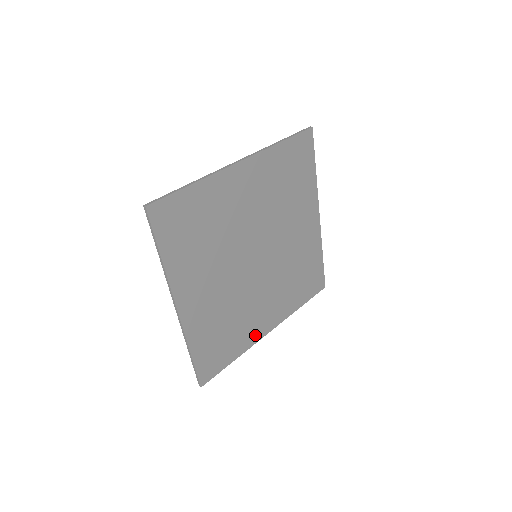
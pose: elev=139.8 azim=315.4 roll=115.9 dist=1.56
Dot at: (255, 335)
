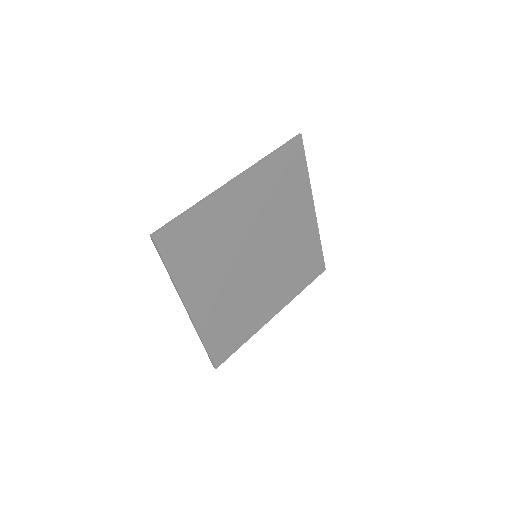
Dot at: (261, 321)
